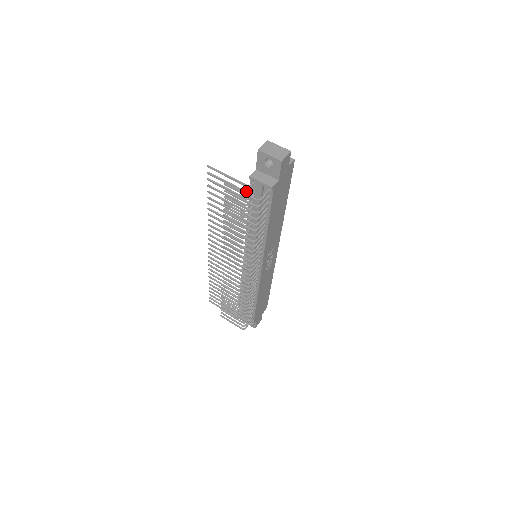
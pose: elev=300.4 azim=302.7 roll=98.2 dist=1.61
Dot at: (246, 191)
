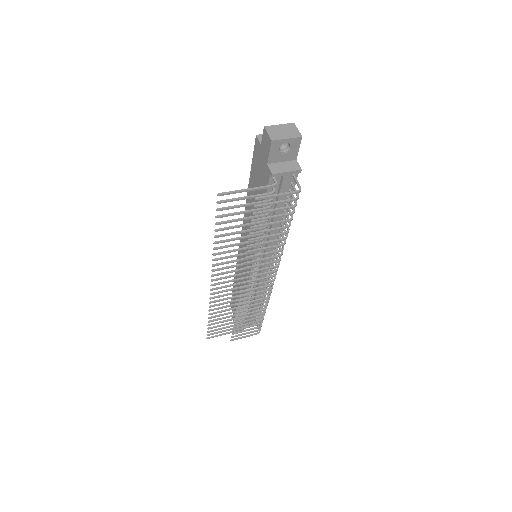
Dot at: (271, 192)
